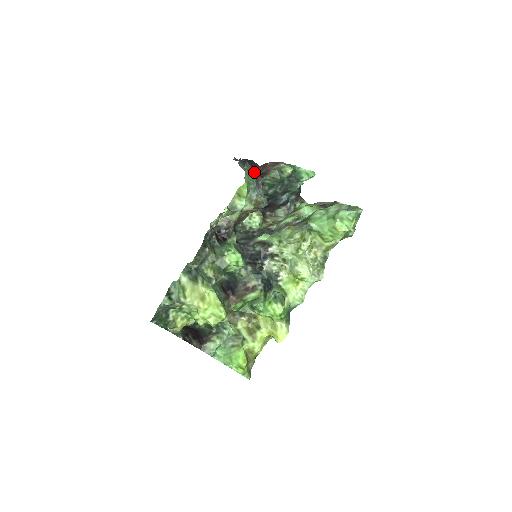
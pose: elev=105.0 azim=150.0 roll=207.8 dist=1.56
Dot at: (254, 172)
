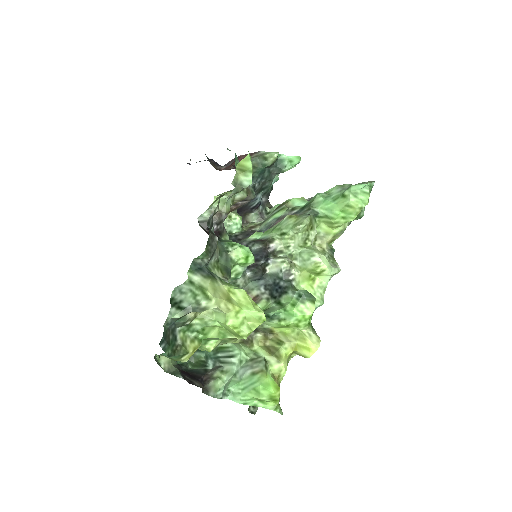
Dot at: (221, 169)
